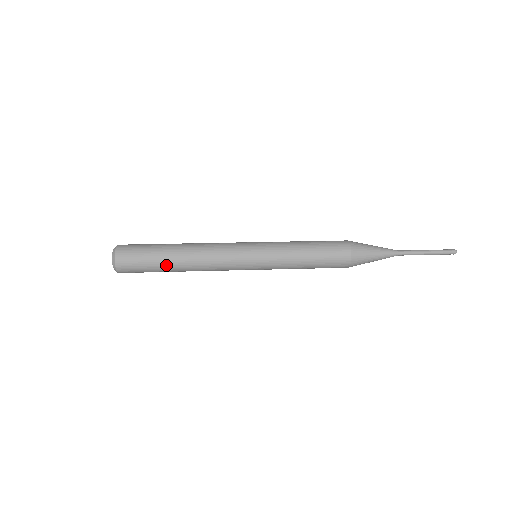
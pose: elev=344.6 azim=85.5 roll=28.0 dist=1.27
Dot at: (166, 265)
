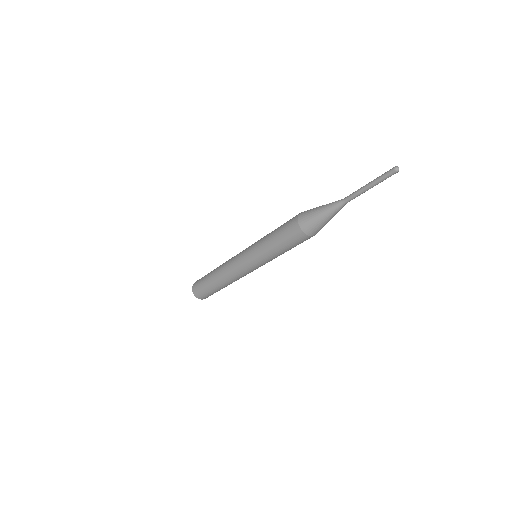
Dot at: (209, 277)
